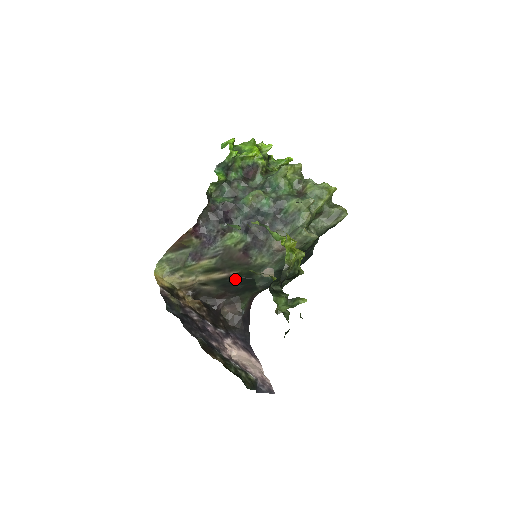
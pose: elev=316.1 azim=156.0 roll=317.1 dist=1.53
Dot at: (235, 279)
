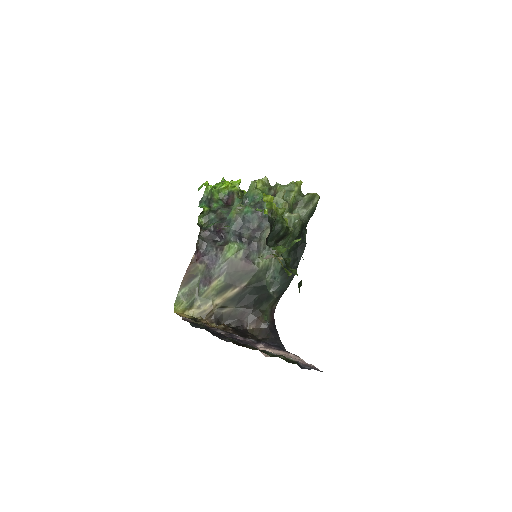
Dot at: (248, 291)
